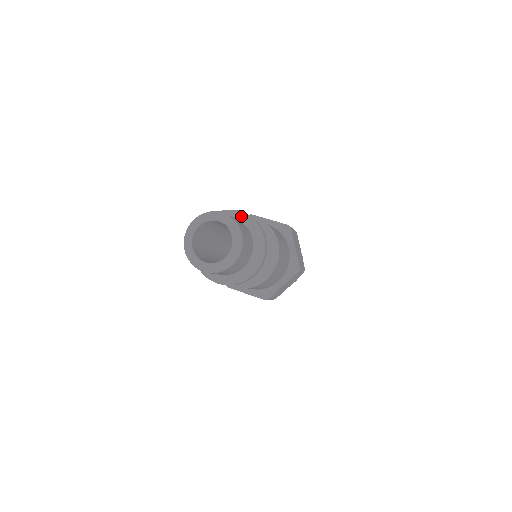
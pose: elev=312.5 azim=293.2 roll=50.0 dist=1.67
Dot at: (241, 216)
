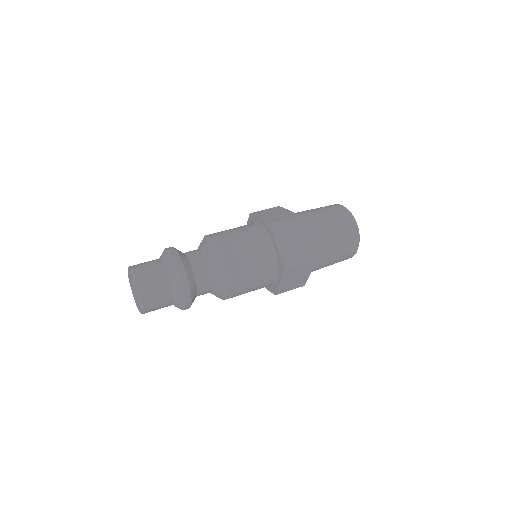
Dot at: (166, 256)
